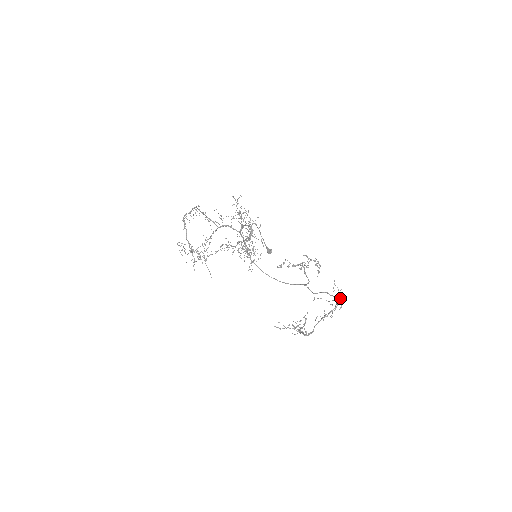
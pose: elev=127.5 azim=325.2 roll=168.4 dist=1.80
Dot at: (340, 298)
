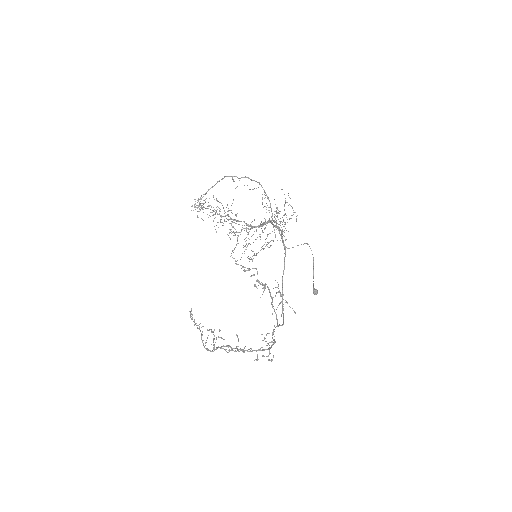
Dot at: (261, 347)
